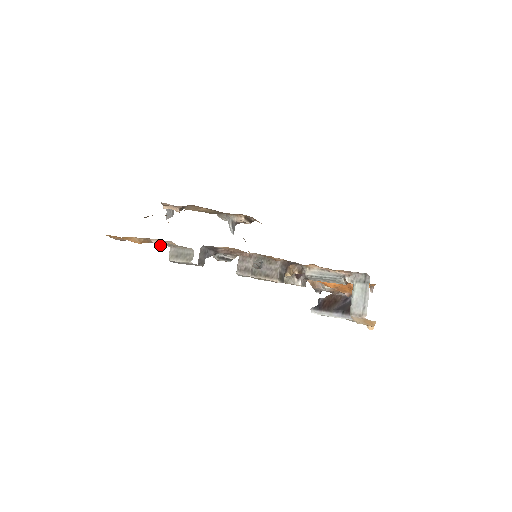
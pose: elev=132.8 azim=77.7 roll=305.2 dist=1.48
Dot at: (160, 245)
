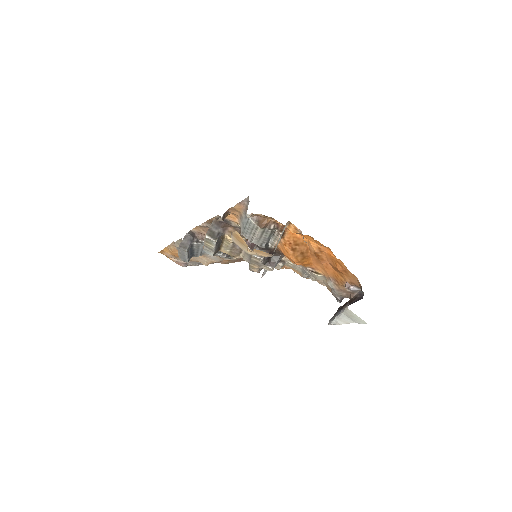
Dot at: occluded
